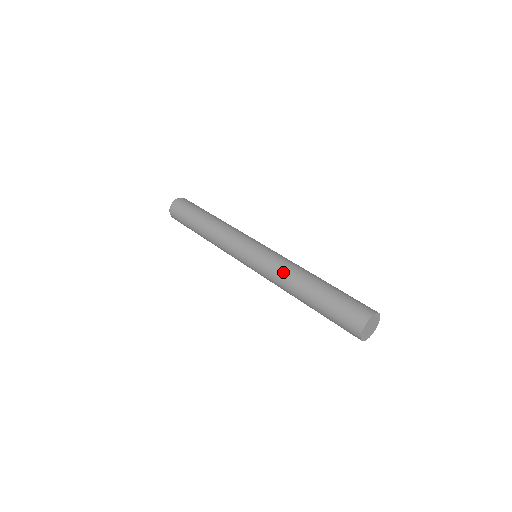
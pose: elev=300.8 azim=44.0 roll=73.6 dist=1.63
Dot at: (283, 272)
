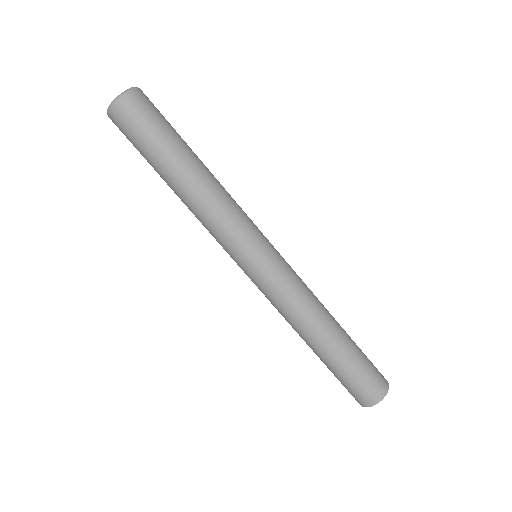
Dot at: (305, 306)
